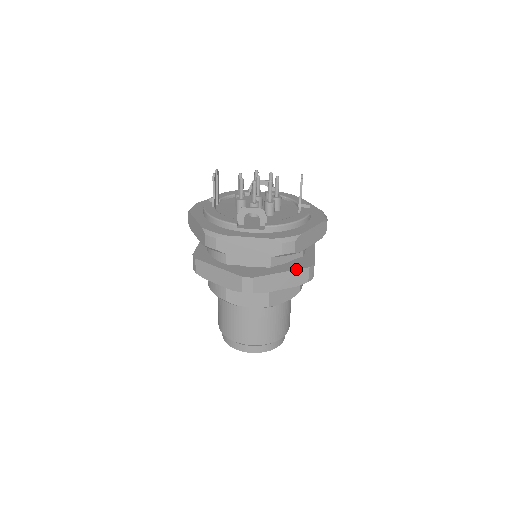
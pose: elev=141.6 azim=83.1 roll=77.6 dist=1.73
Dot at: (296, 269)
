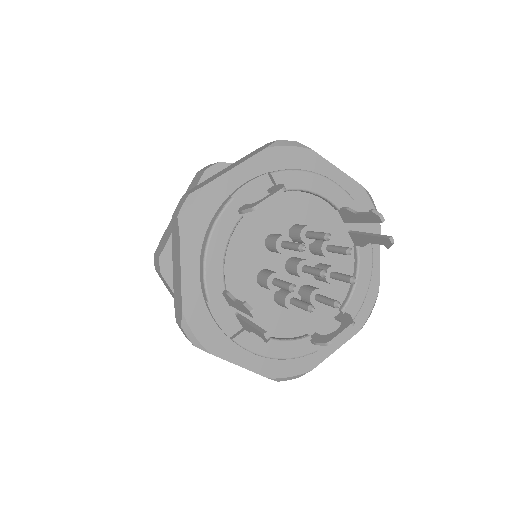
Dot at: occluded
